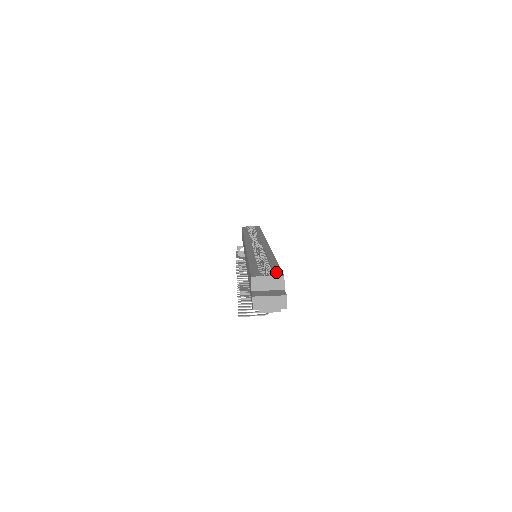
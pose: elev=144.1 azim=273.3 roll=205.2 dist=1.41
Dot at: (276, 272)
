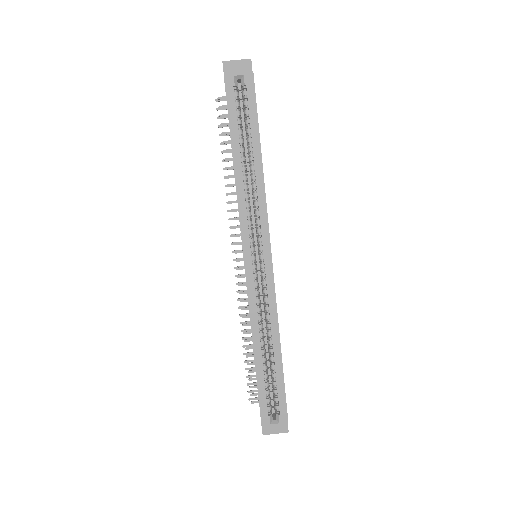
Dot at: (282, 413)
